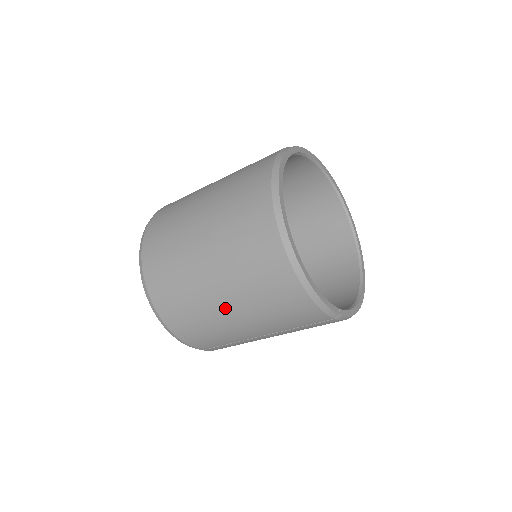
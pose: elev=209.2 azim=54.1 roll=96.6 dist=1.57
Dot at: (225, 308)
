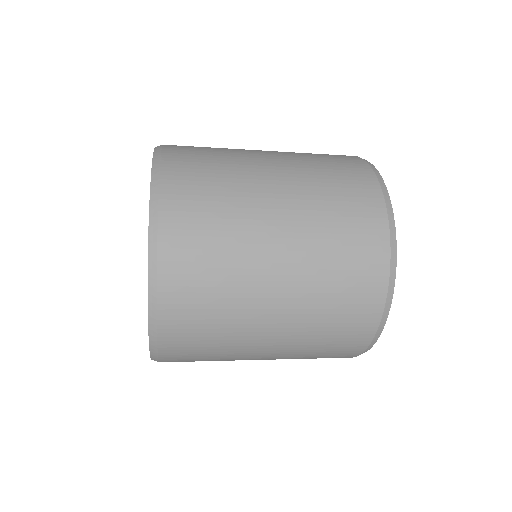
Dot at: occluded
